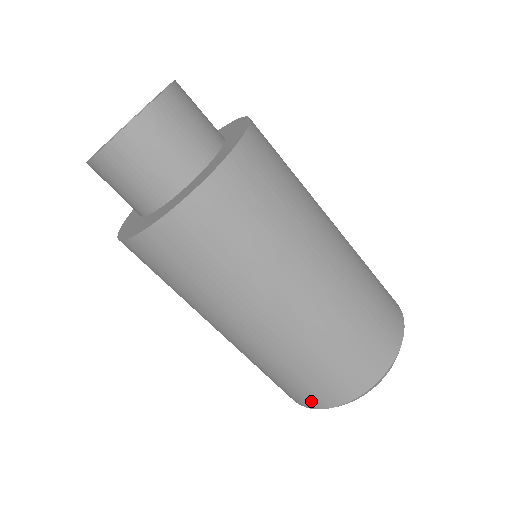
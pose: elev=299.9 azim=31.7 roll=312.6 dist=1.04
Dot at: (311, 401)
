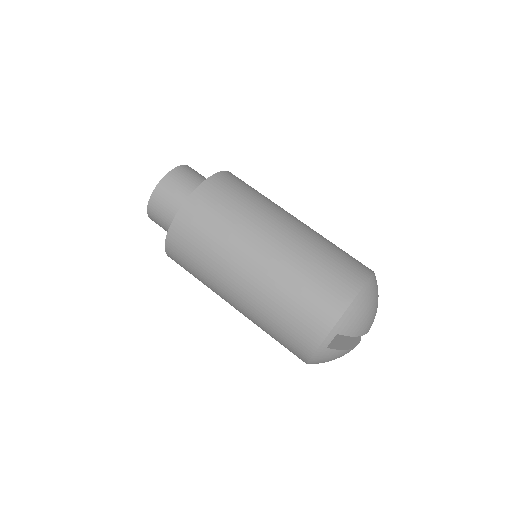
Dot at: (324, 319)
